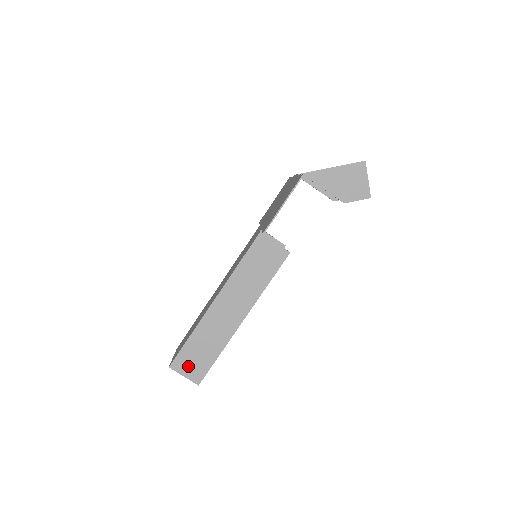
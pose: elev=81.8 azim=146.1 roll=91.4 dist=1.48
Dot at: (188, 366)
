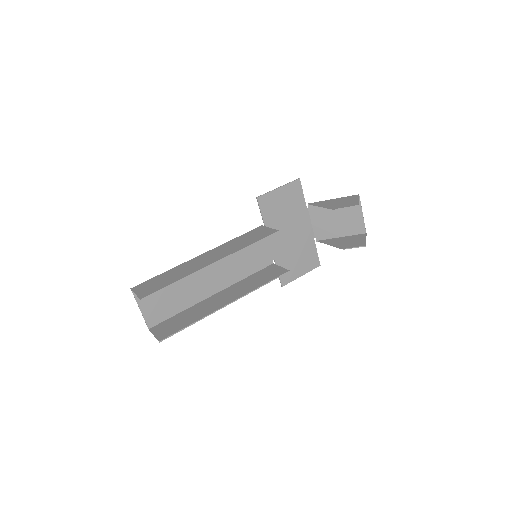
Dot at: (146, 288)
